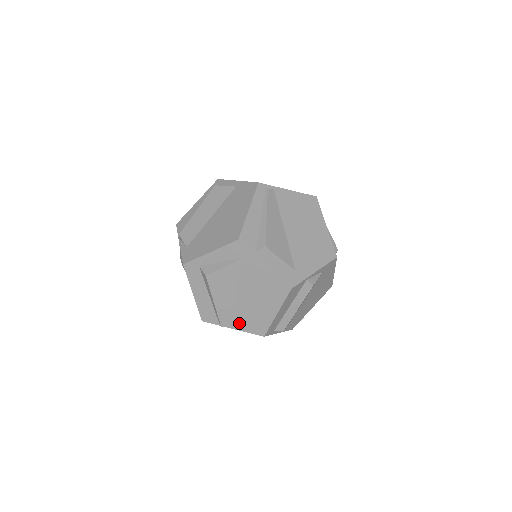
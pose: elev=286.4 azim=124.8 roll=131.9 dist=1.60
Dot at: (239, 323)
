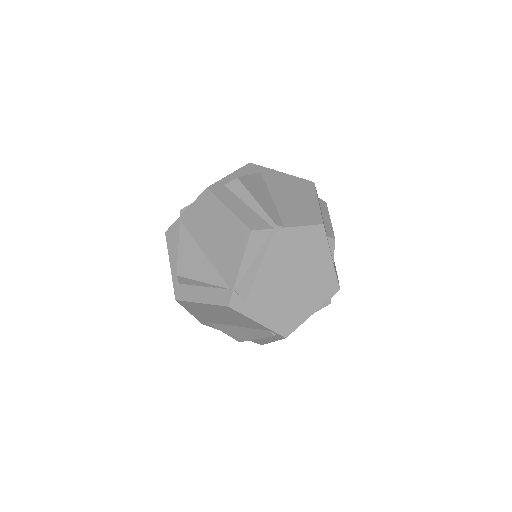
Dot at: (291, 220)
